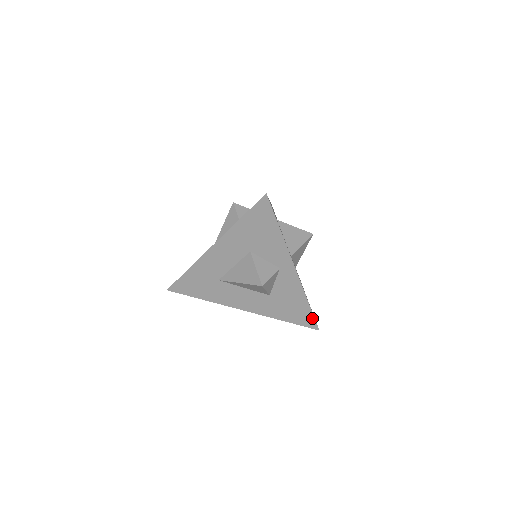
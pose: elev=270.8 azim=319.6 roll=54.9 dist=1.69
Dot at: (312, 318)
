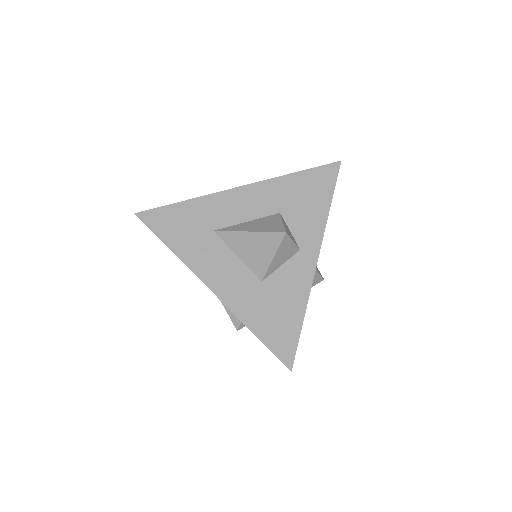
Dot at: (294, 344)
